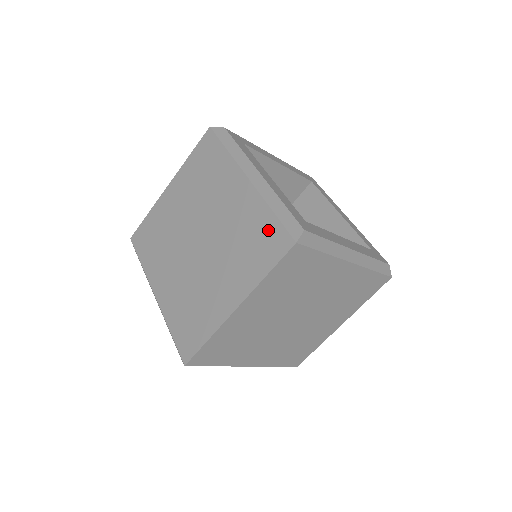
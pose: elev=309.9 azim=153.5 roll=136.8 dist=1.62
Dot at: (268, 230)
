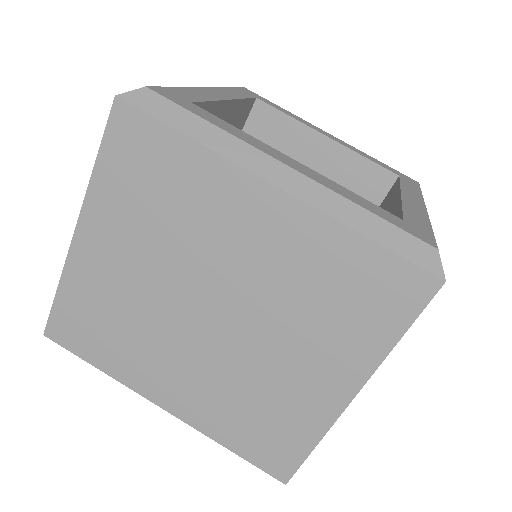
Dot at: occluded
